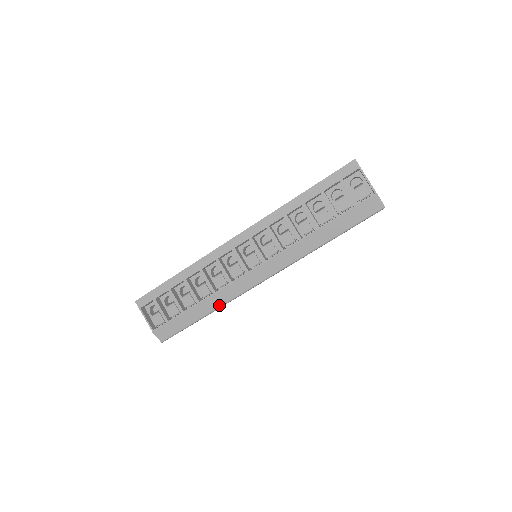
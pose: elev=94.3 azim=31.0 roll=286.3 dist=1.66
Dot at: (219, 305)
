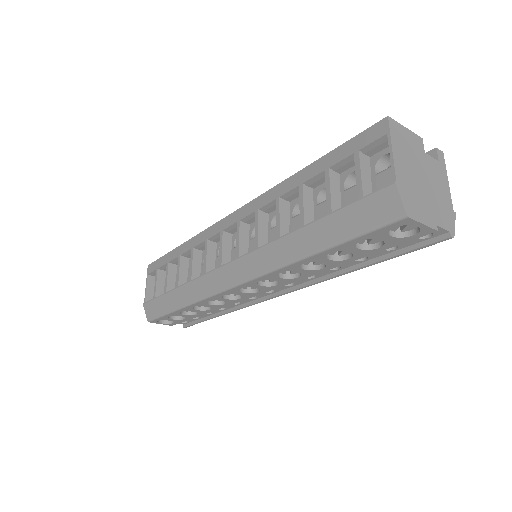
Dot at: (191, 300)
